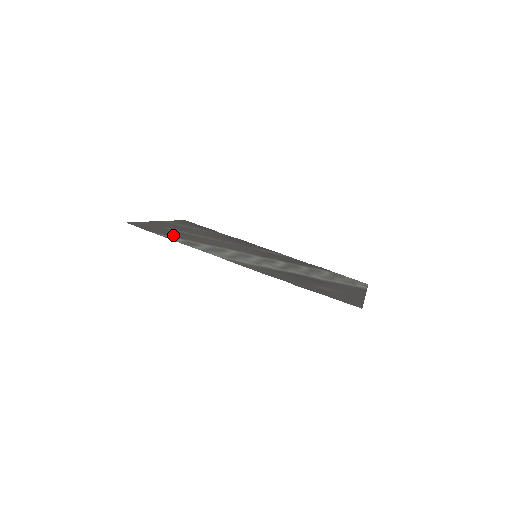
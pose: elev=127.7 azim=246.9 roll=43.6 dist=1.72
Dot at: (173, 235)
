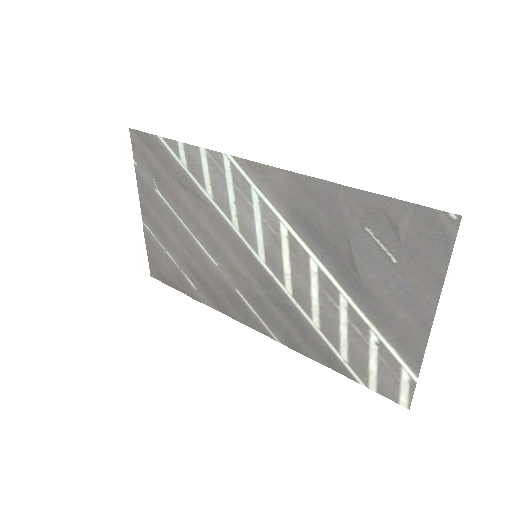
Dot at: (171, 169)
